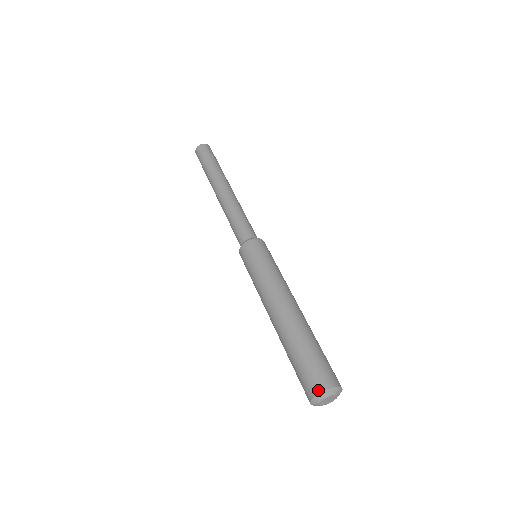
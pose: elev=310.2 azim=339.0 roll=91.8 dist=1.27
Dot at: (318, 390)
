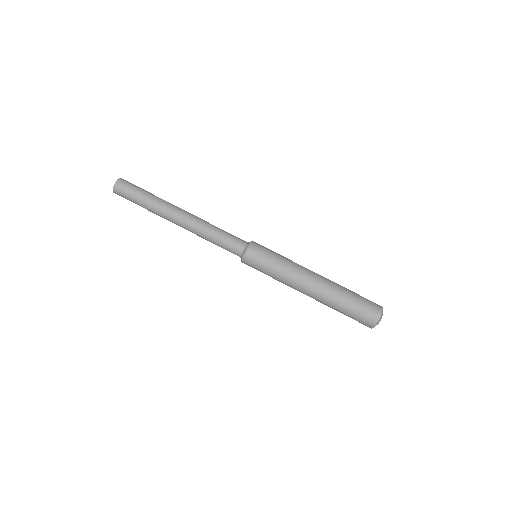
Dot at: (371, 326)
